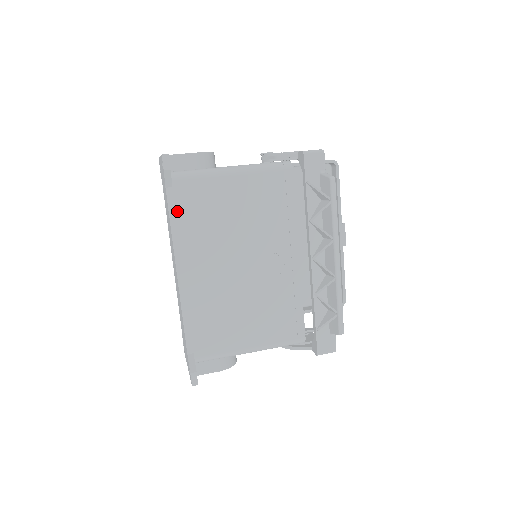
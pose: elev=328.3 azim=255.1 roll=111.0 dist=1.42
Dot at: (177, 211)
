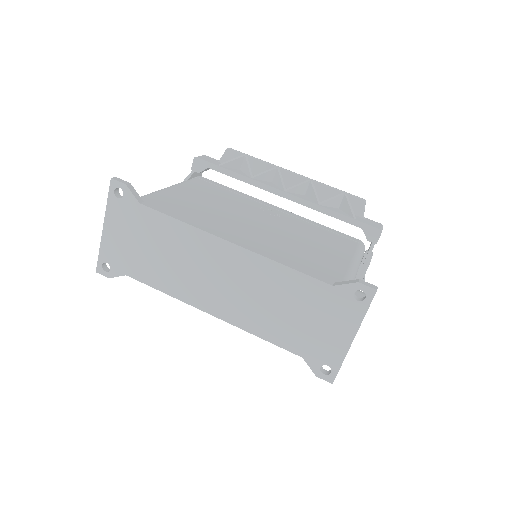
Dot at: (169, 212)
